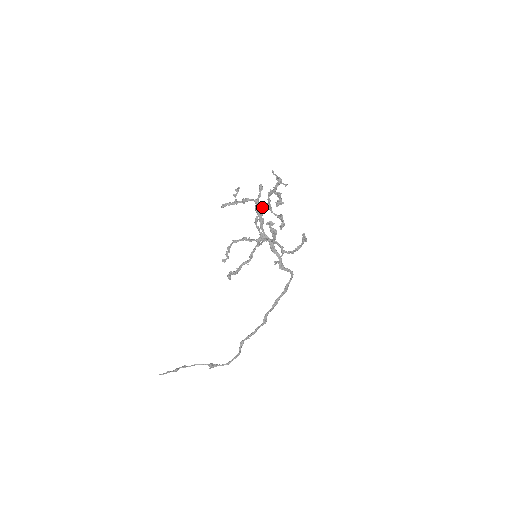
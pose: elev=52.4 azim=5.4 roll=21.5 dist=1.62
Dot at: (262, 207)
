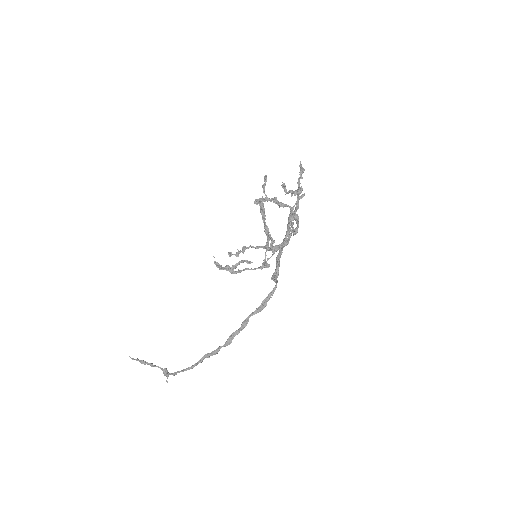
Dot at: (292, 213)
